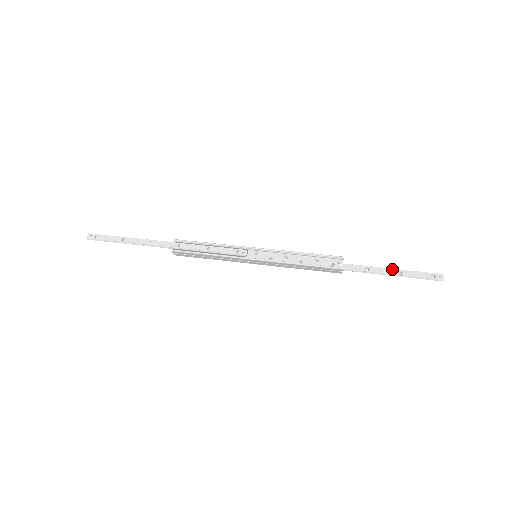
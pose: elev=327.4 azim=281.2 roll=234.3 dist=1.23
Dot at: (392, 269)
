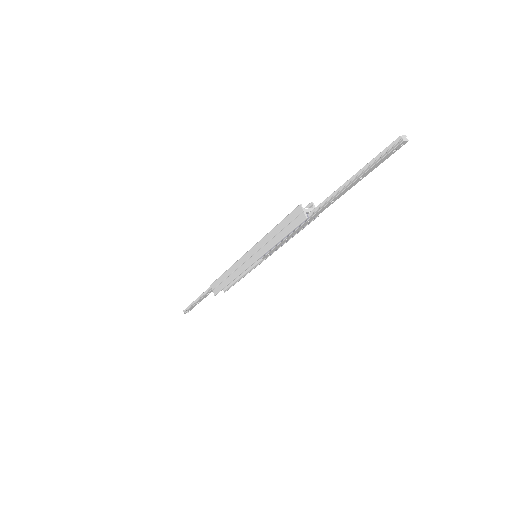
Dot at: (353, 179)
